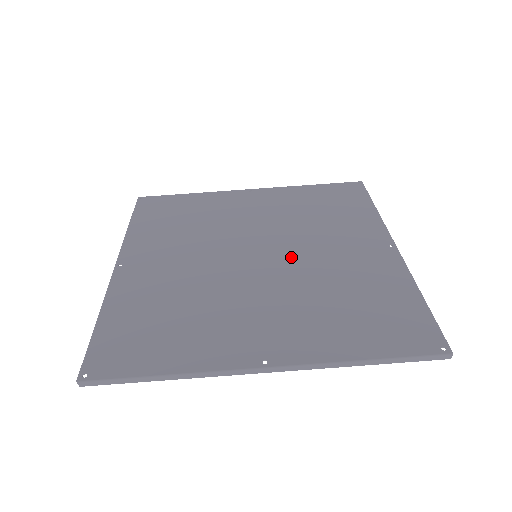
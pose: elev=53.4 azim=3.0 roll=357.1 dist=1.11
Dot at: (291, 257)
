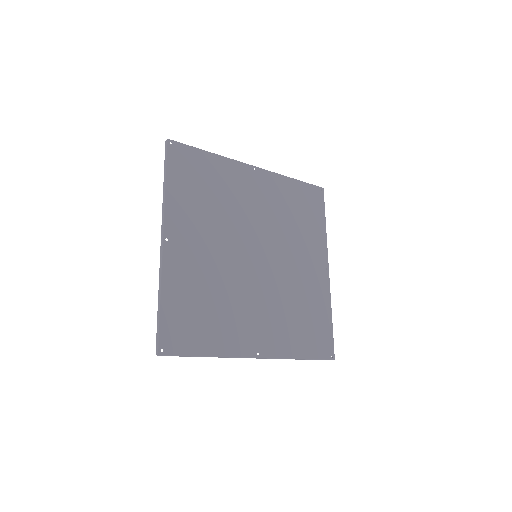
Dot at: (276, 264)
